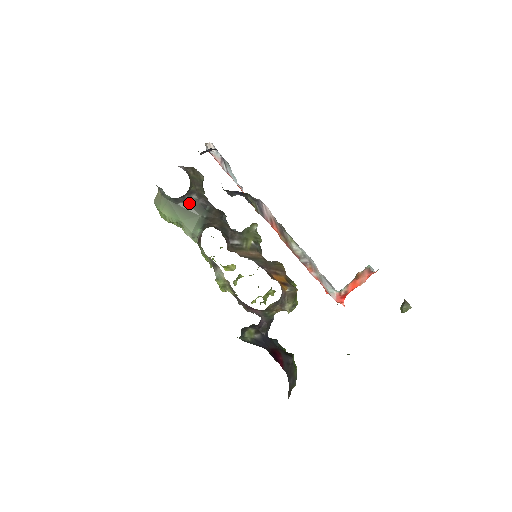
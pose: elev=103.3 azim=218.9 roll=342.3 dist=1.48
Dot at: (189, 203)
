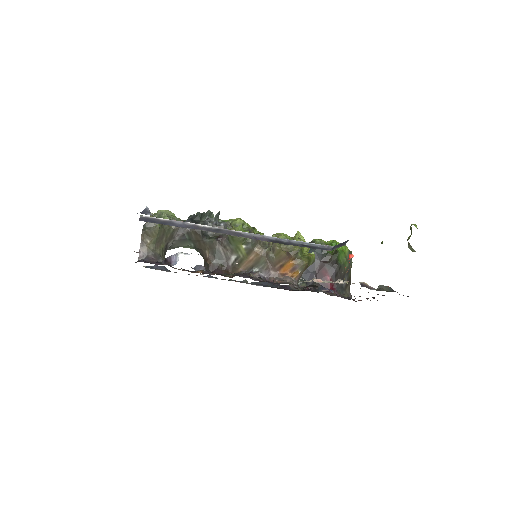
Dot at: (172, 246)
